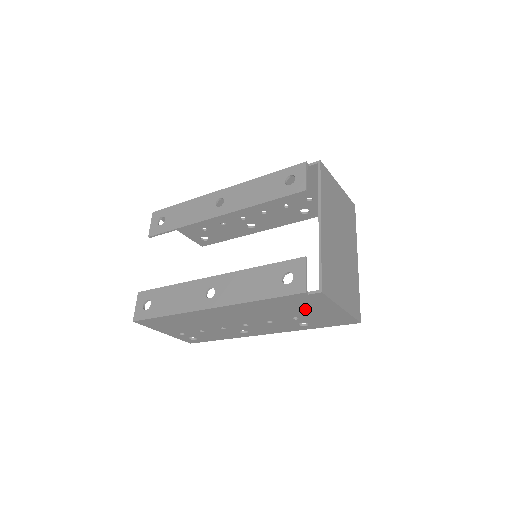
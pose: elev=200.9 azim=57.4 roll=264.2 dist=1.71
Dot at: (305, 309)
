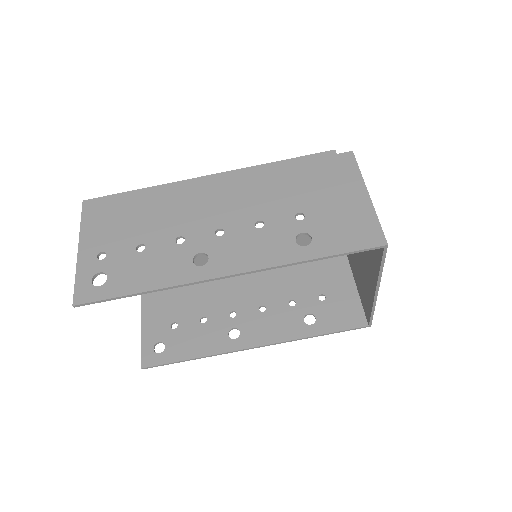
Dot at: (322, 190)
